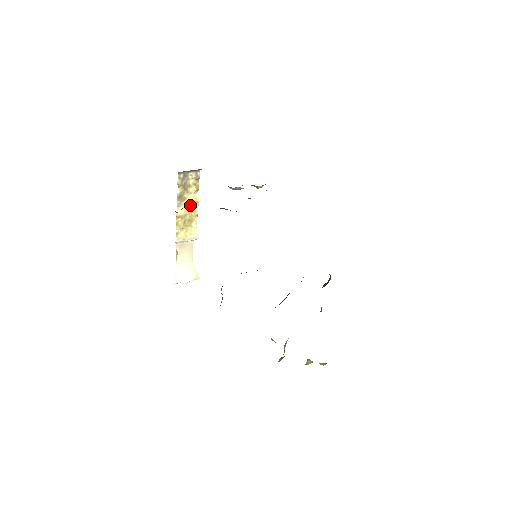
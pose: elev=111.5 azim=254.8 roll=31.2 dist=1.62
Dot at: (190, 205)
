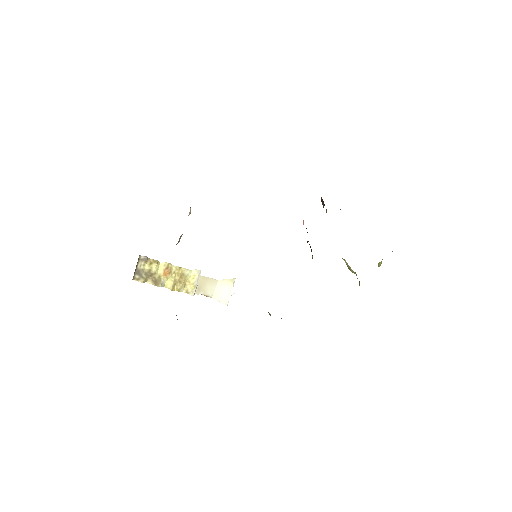
Dot at: (168, 273)
